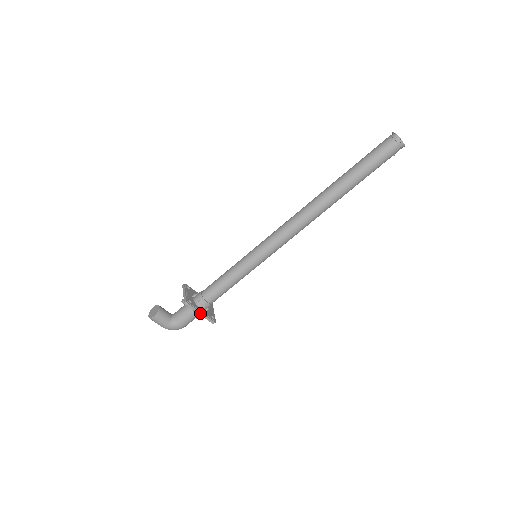
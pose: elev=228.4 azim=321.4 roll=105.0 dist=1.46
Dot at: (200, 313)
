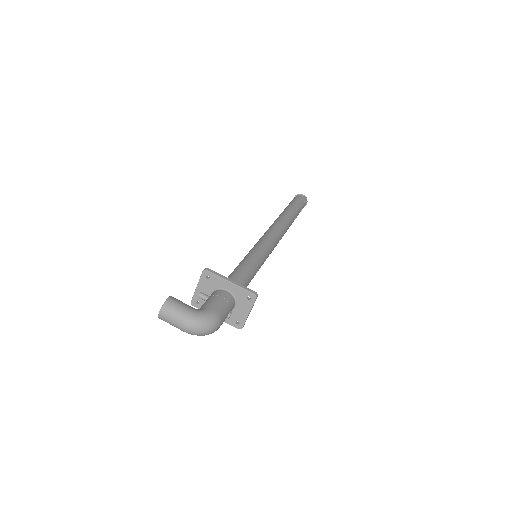
Dot at: (230, 280)
